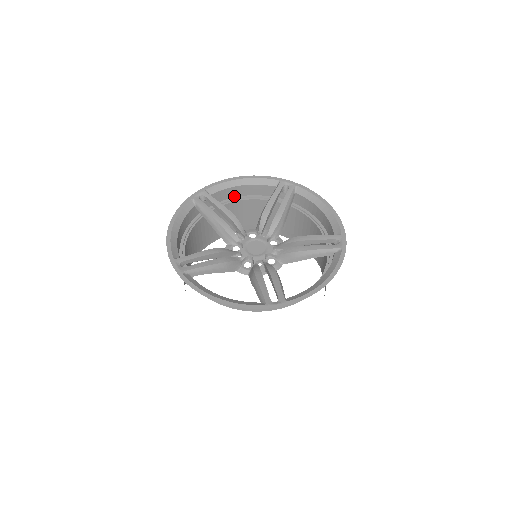
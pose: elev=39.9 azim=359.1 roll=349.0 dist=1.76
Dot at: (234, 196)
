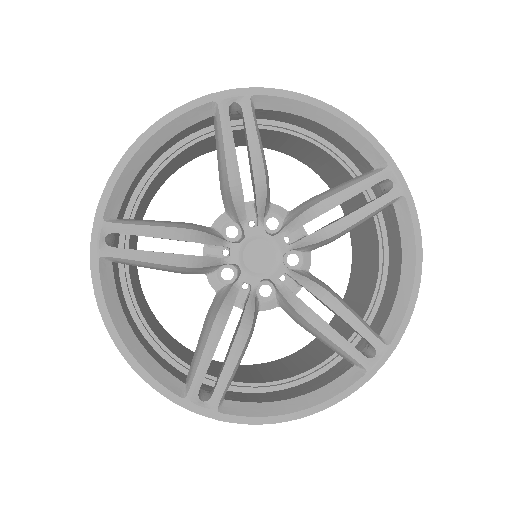
Dot at: (144, 173)
